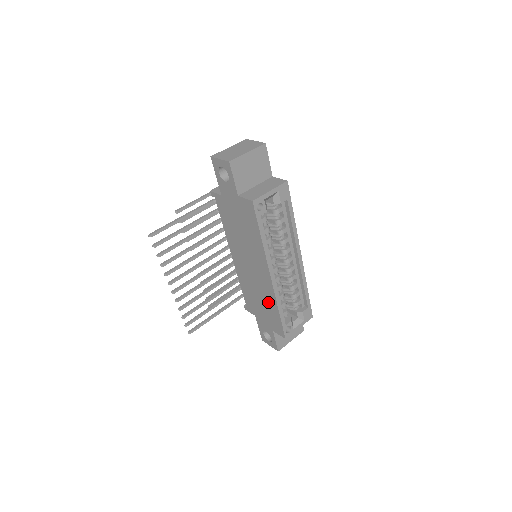
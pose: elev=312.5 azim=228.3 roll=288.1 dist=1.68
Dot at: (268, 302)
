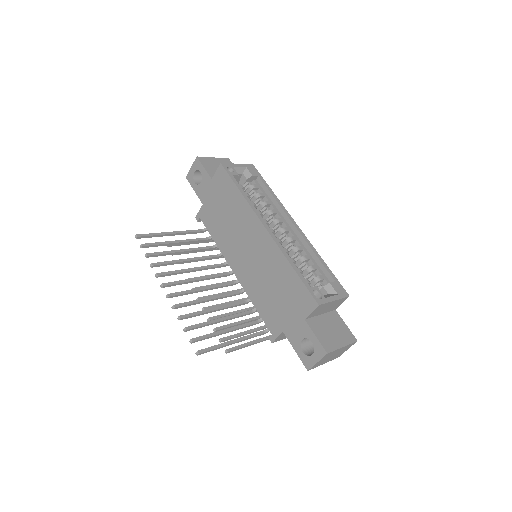
Dot at: (280, 274)
